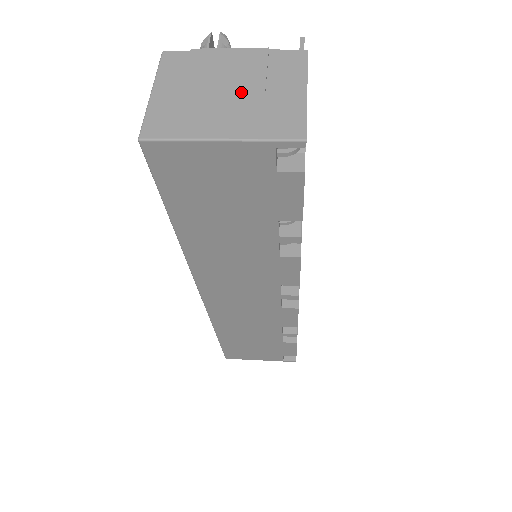
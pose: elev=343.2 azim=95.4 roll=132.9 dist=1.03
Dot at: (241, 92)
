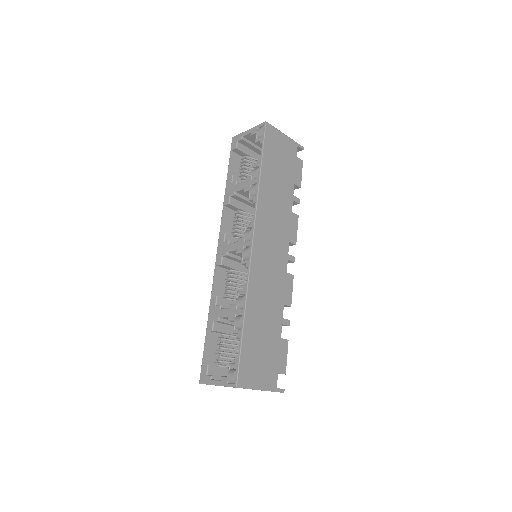
Dot at: occluded
